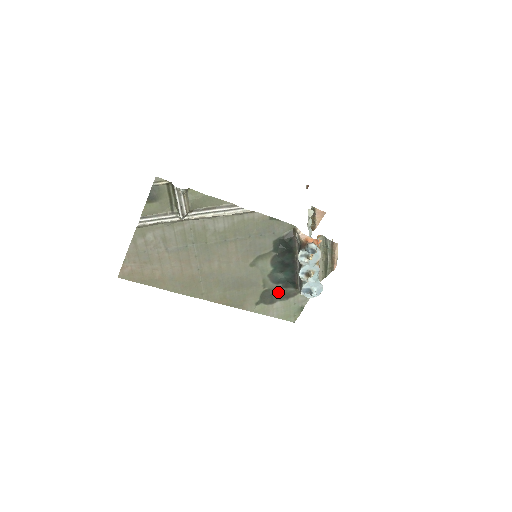
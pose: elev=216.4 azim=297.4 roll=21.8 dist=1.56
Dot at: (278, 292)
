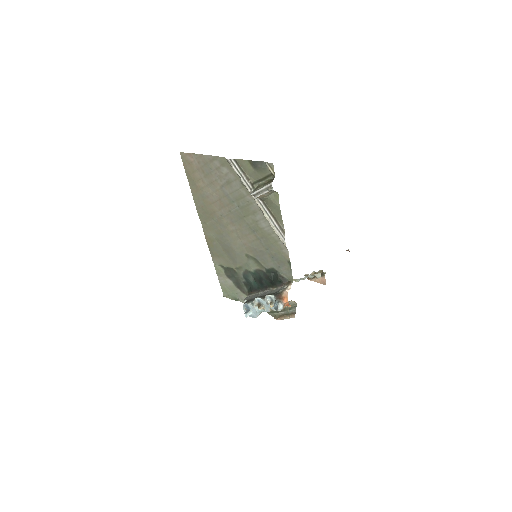
Dot at: (238, 280)
